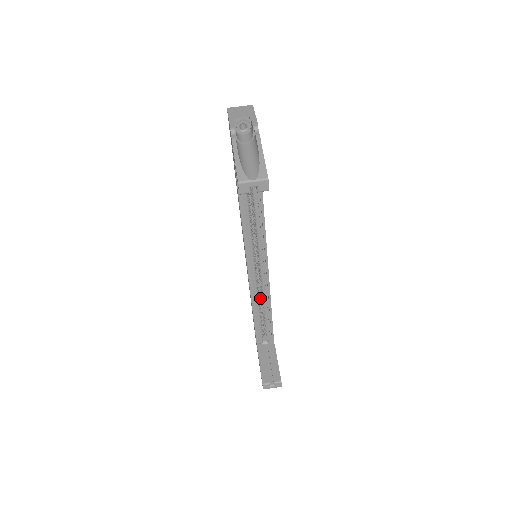
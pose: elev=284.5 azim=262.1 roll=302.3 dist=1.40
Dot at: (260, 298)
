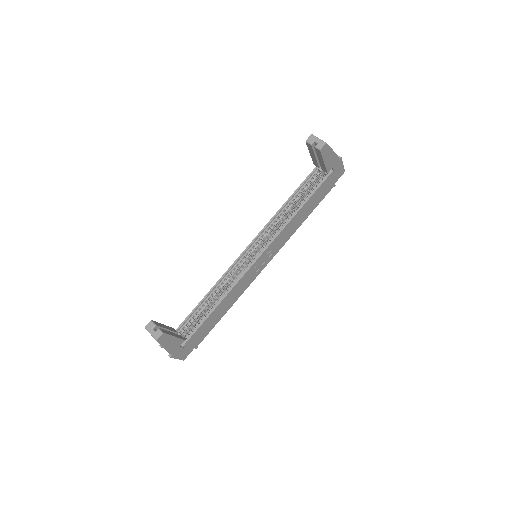
Dot at: occluded
